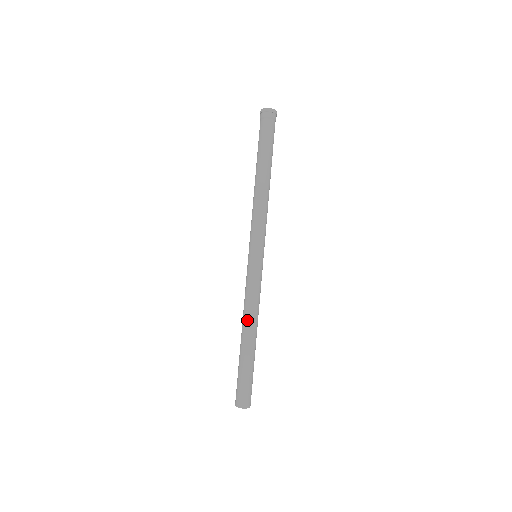
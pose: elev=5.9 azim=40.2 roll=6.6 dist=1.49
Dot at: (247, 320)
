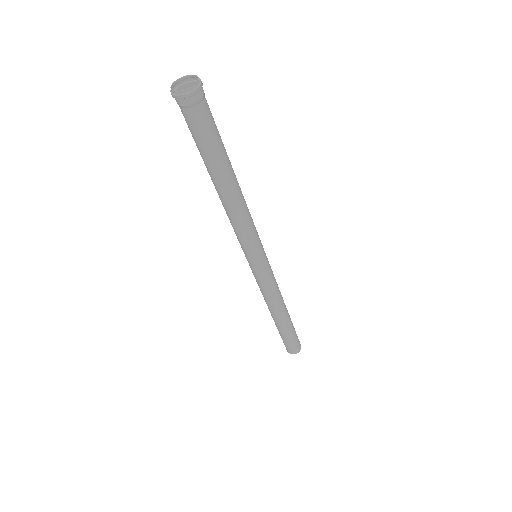
Dot at: (277, 308)
